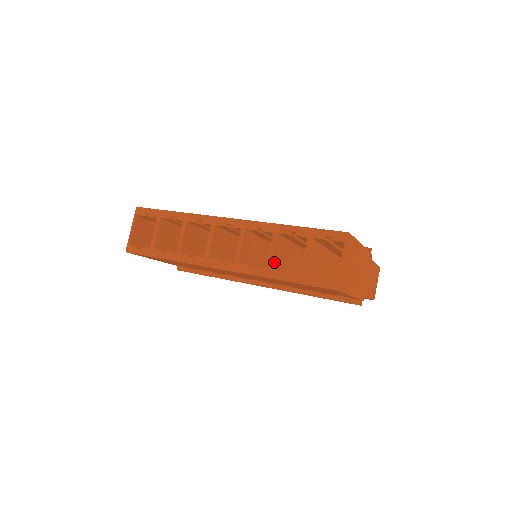
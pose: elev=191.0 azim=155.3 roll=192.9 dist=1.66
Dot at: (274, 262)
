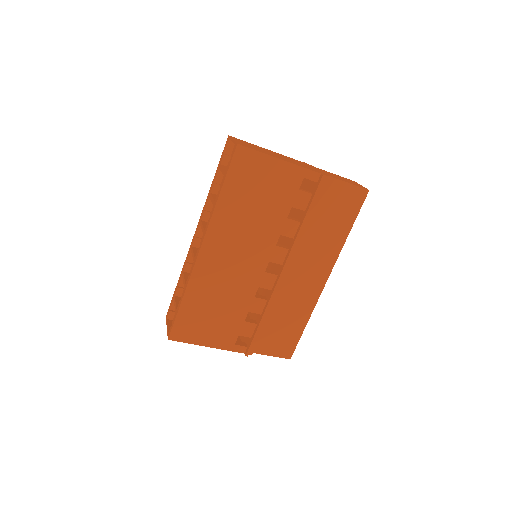
Dot at: occluded
